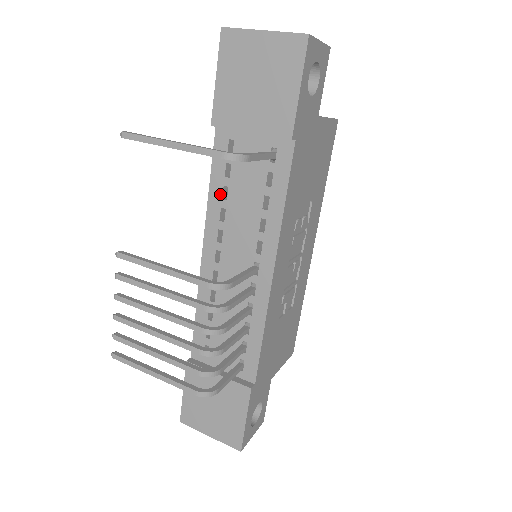
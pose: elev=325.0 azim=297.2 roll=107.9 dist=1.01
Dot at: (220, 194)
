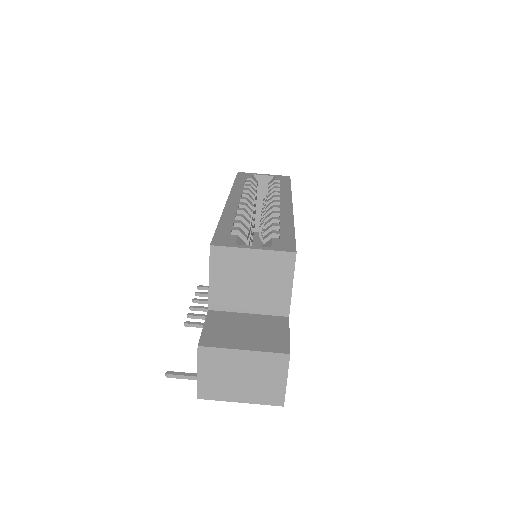
Dot at: occluded
